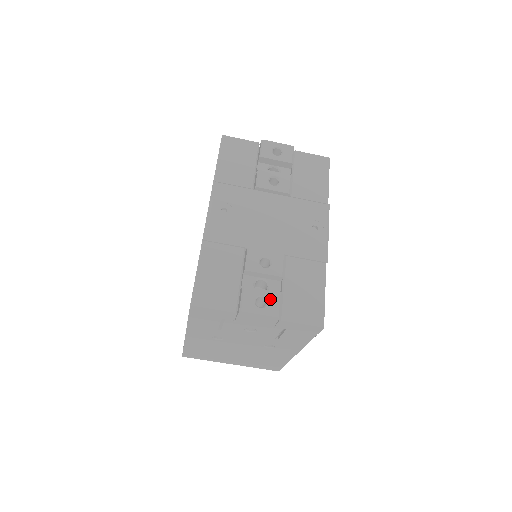
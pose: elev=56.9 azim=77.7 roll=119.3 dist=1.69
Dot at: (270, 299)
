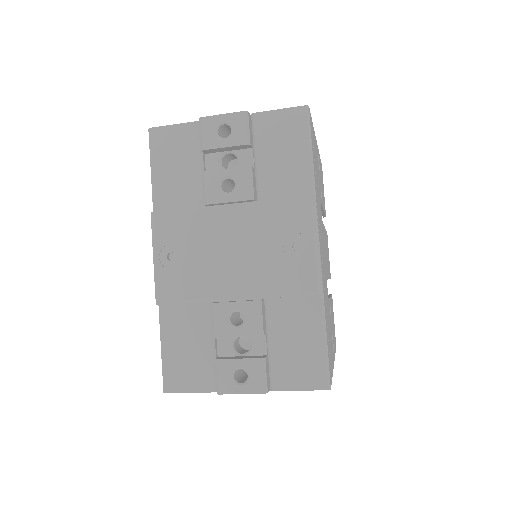
Dot at: (251, 371)
